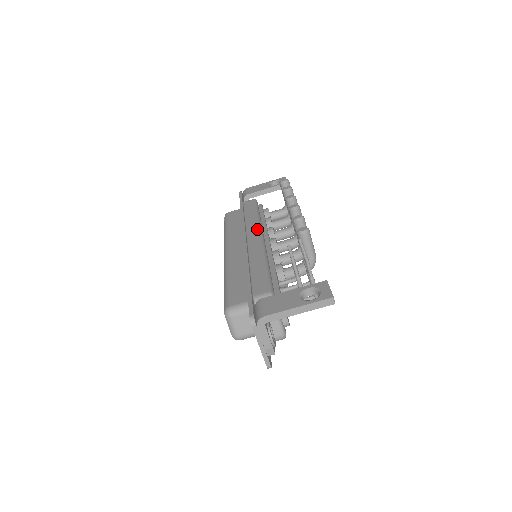
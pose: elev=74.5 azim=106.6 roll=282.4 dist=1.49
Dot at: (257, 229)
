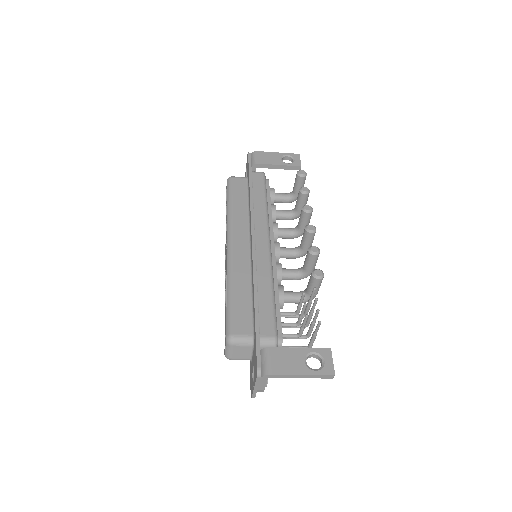
Dot at: (266, 230)
